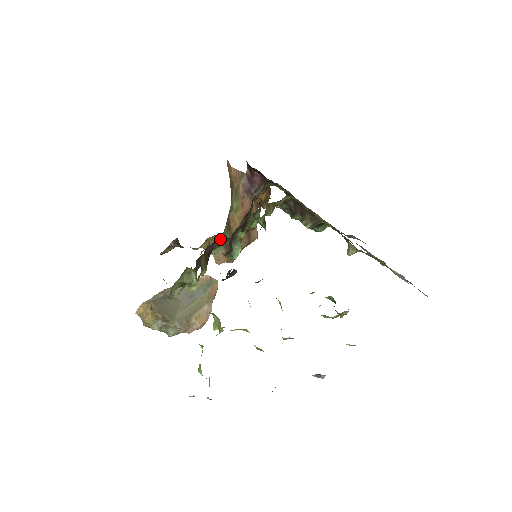
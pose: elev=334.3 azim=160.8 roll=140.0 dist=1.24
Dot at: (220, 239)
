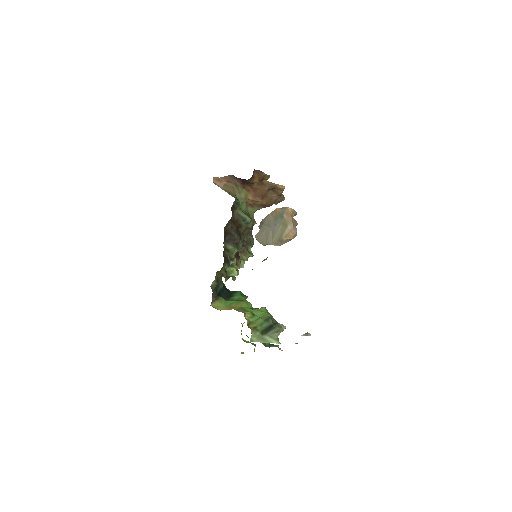
Dot at: occluded
